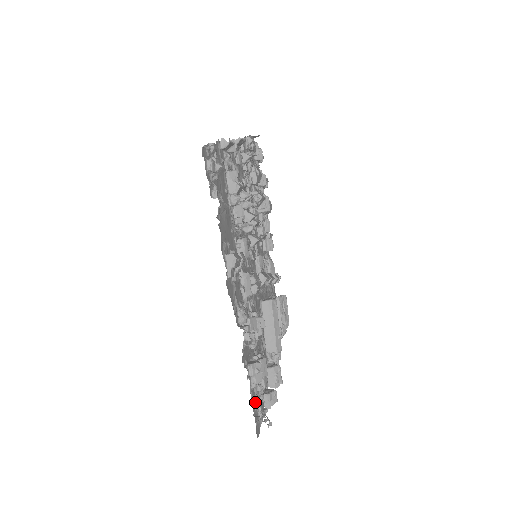
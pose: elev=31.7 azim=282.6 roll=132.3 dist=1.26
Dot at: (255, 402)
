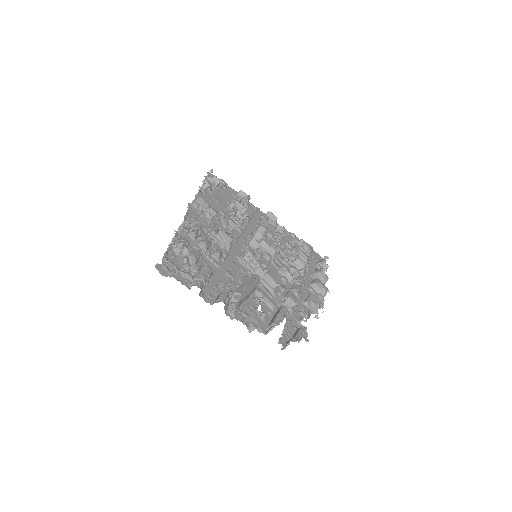
Dot at: (174, 263)
